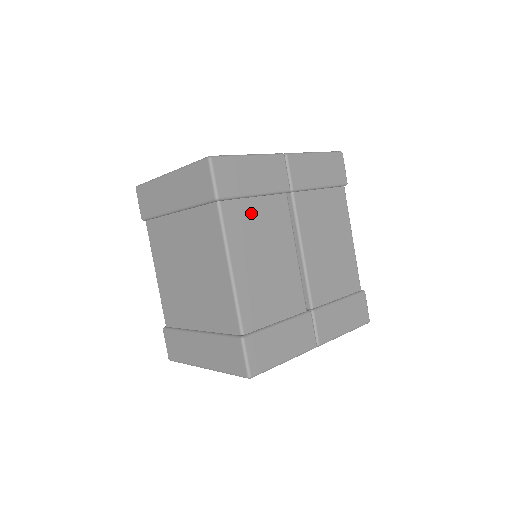
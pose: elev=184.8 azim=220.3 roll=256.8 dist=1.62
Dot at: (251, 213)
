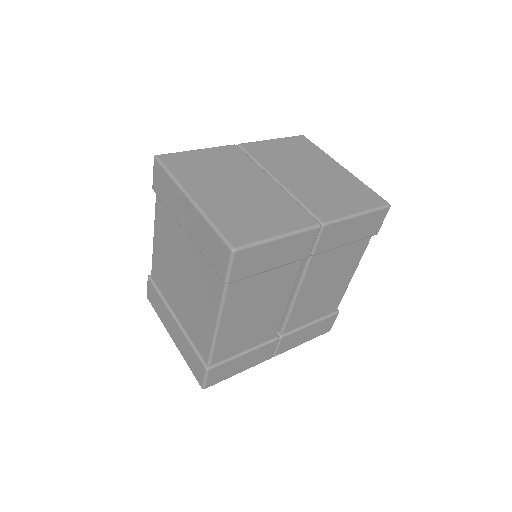
Dot at: (258, 283)
